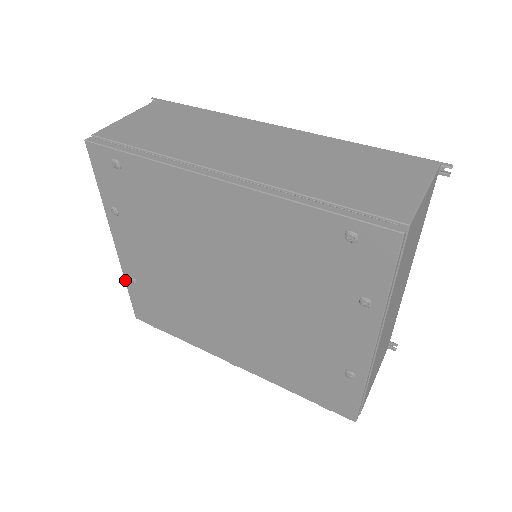
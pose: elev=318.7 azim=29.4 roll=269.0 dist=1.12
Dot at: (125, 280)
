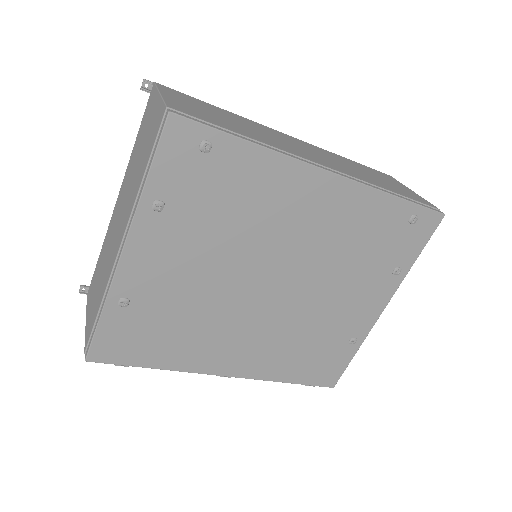
Dot at: (105, 304)
